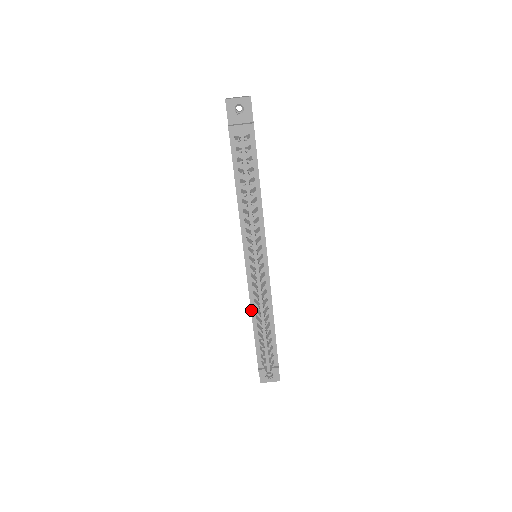
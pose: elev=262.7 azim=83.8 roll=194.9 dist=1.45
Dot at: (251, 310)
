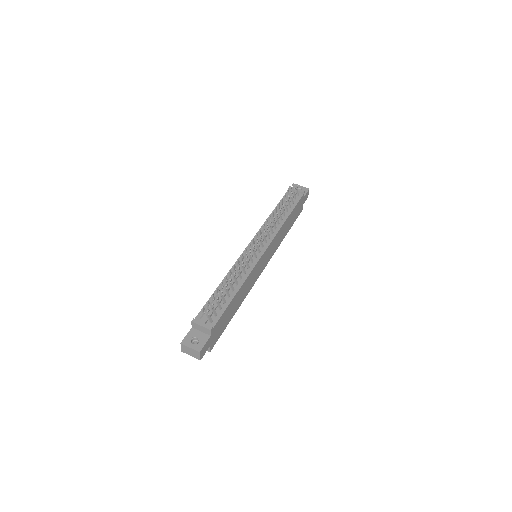
Dot at: (227, 274)
